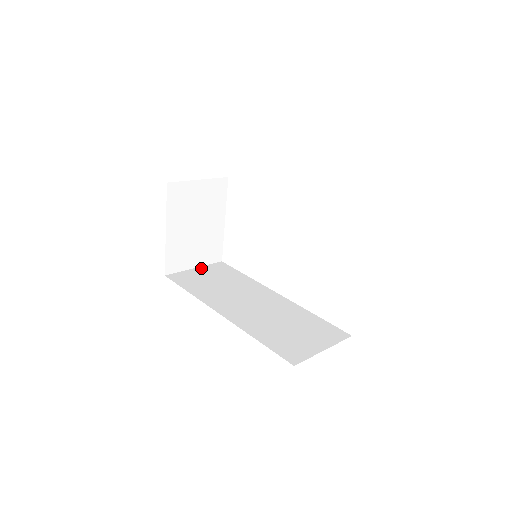
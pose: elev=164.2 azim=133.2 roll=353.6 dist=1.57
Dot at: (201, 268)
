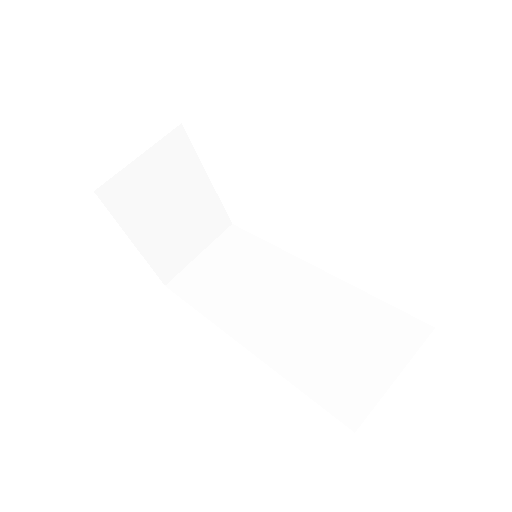
Dot at: (207, 251)
